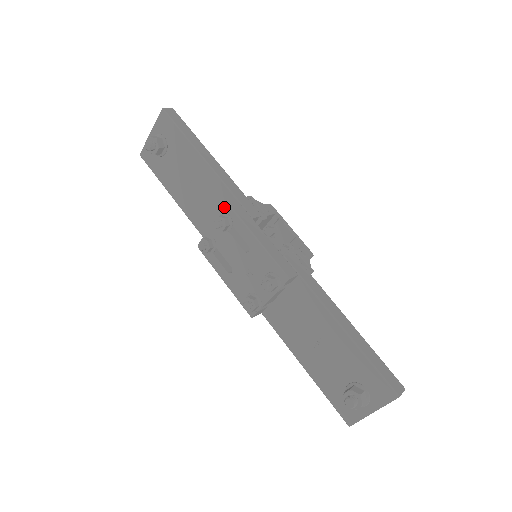
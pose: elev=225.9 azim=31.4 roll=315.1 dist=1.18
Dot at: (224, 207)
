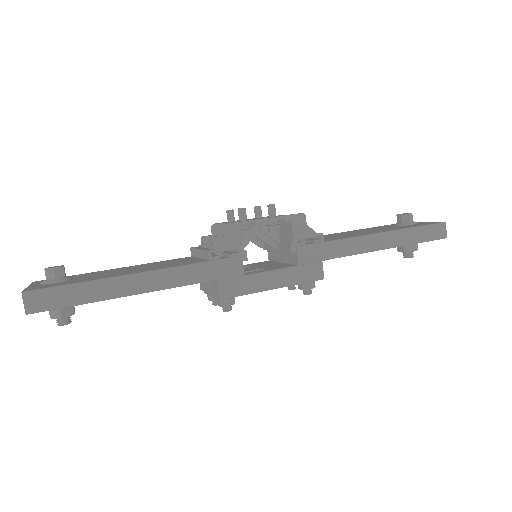
Dot at: occluded
